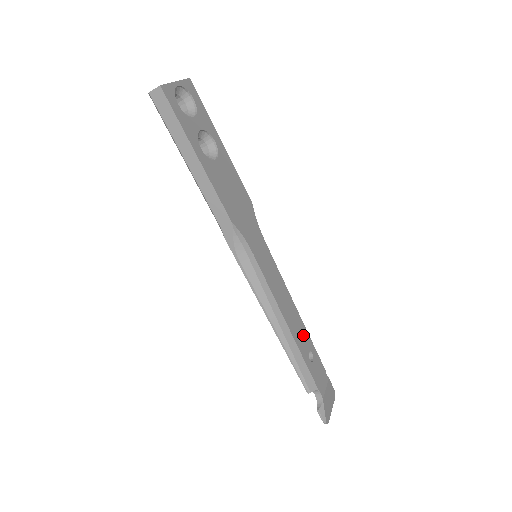
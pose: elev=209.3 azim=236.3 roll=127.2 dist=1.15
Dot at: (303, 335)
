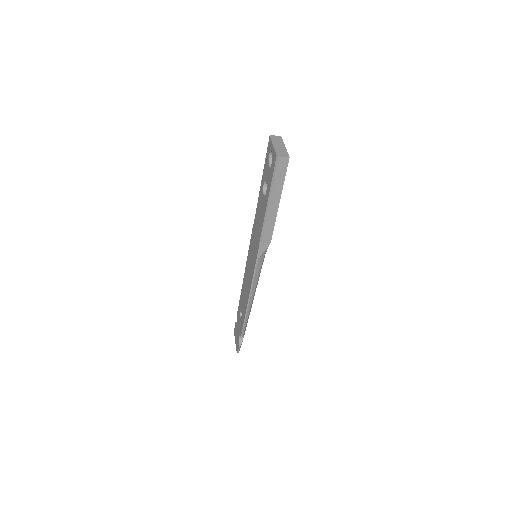
Dot at: occluded
